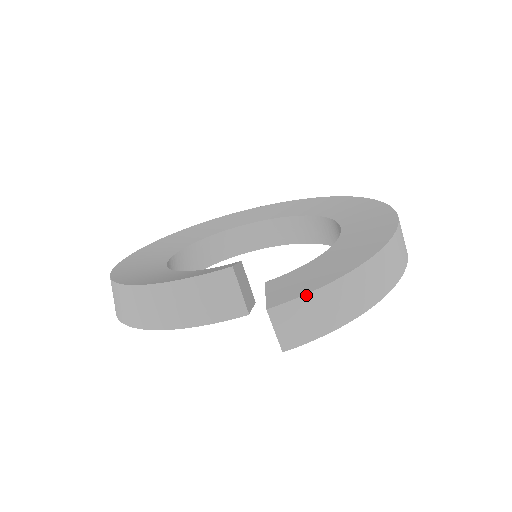
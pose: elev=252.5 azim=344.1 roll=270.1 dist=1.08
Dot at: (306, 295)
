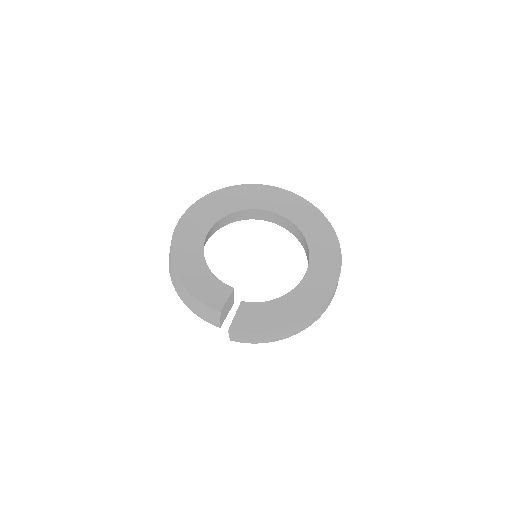
Dot at: (248, 334)
